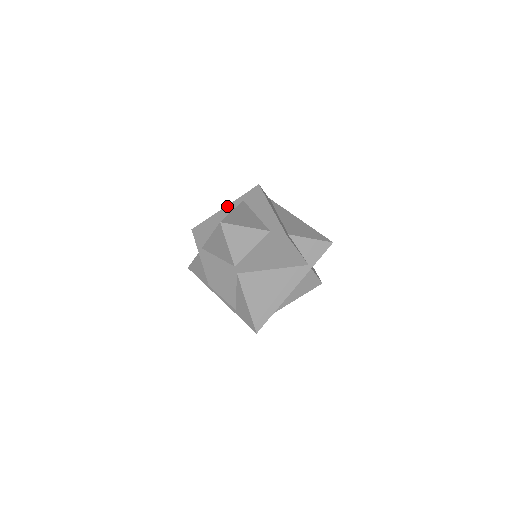
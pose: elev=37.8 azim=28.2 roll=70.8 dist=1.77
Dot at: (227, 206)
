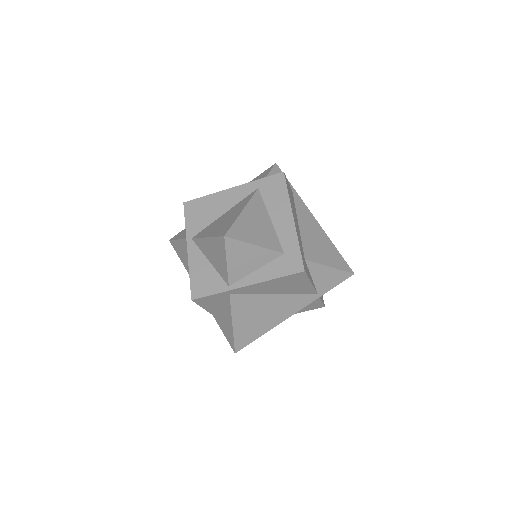
Dot at: (236, 187)
